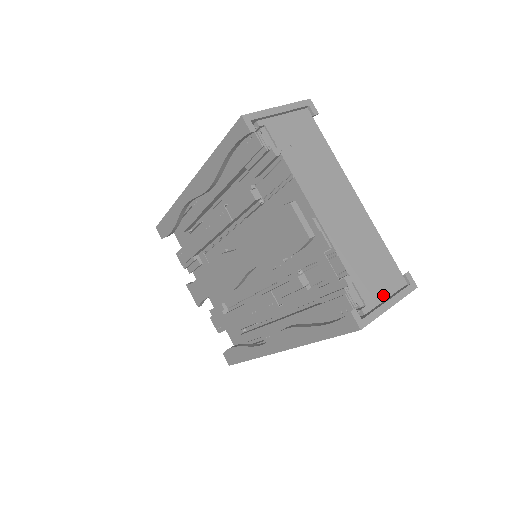
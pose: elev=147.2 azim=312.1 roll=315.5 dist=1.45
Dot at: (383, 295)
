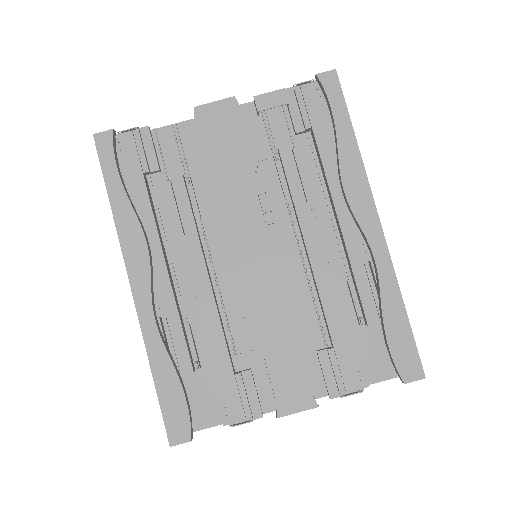
Dot at: occluded
